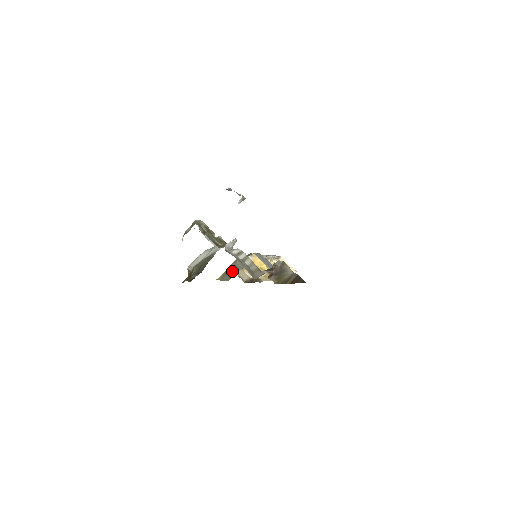
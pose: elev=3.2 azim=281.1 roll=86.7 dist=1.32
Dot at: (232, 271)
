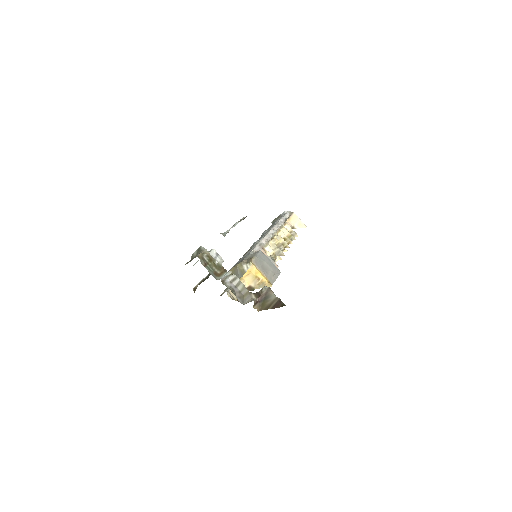
Dot at: occluded
